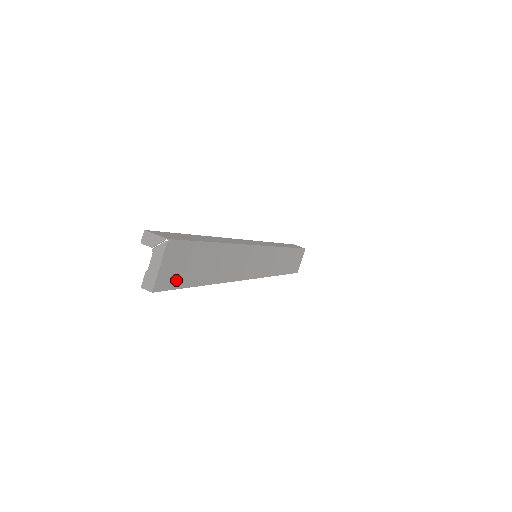
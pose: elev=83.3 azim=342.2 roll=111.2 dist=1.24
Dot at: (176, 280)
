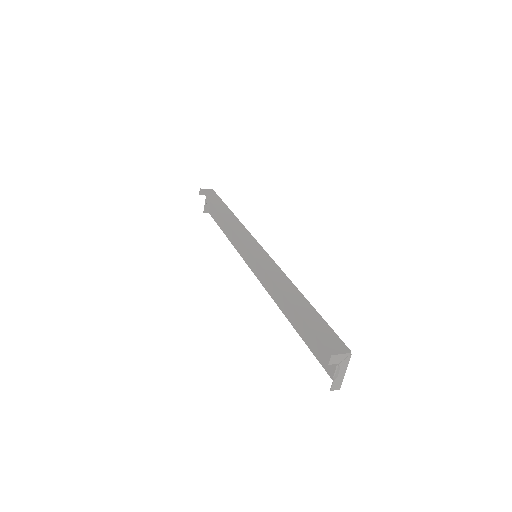
Dot at: (325, 360)
